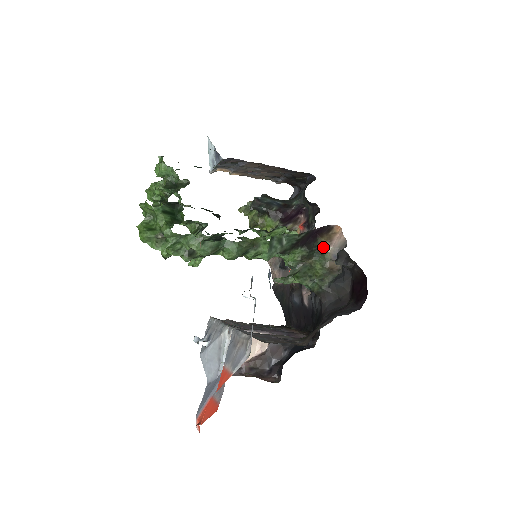
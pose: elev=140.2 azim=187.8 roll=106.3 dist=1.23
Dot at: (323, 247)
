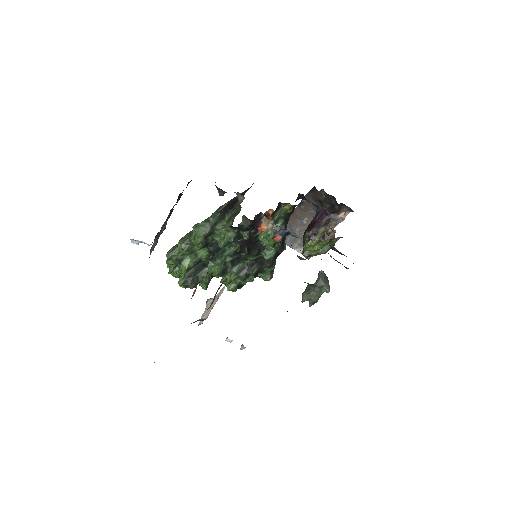
Dot at: occluded
